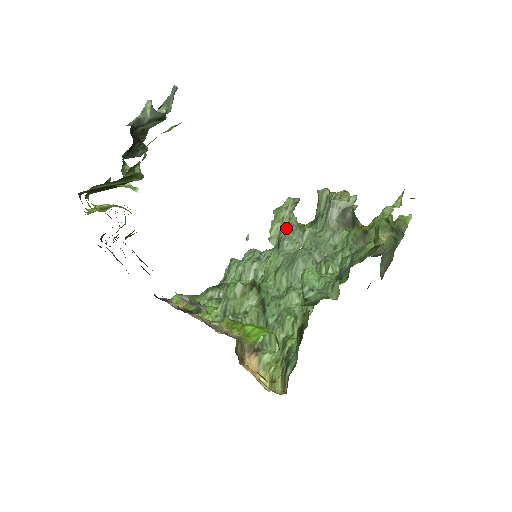
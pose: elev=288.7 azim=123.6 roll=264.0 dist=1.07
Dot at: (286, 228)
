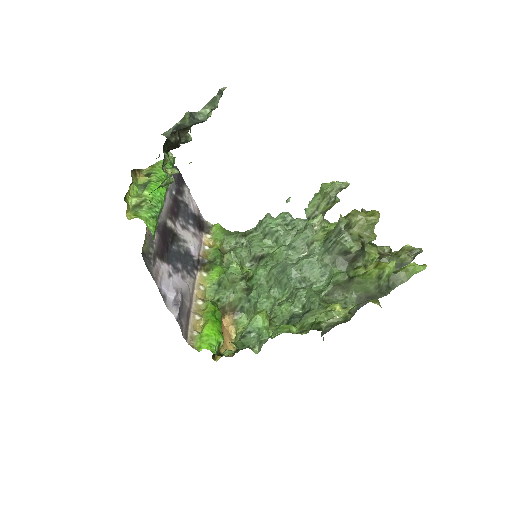
Dot at: (305, 227)
